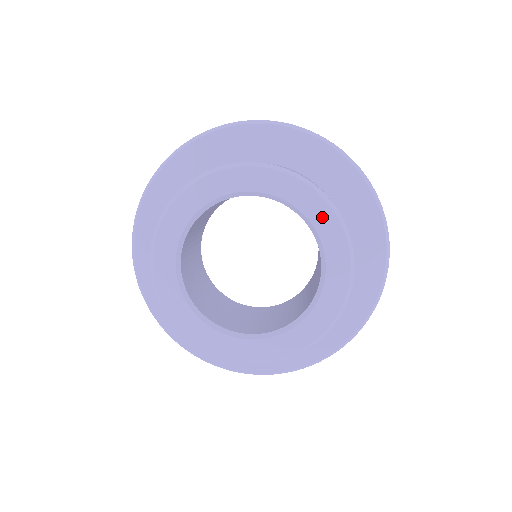
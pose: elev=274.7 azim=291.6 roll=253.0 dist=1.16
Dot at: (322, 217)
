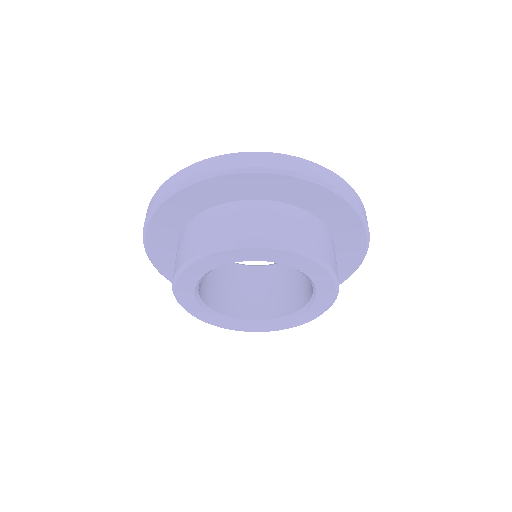
Dot at: (299, 262)
